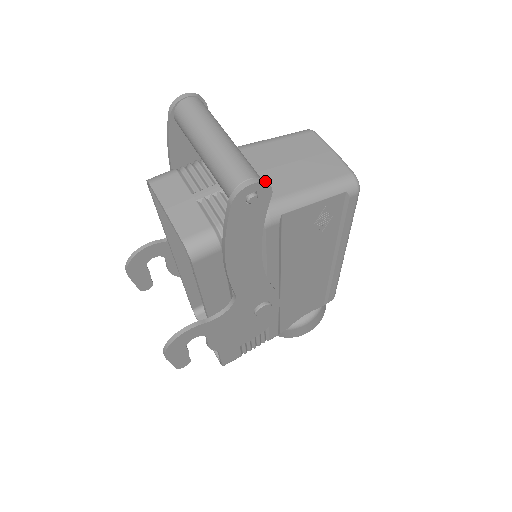
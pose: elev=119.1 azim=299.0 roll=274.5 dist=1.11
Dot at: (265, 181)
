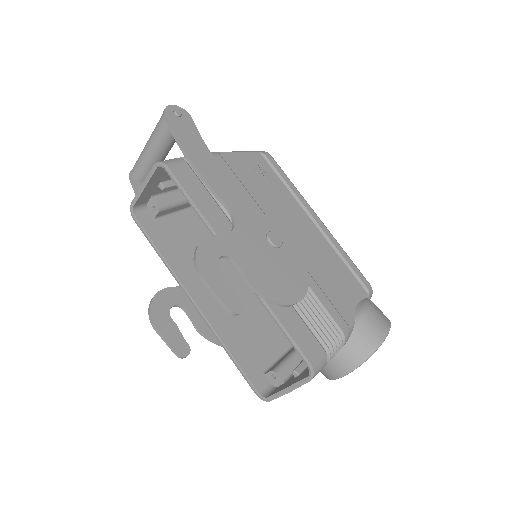
Dot at: (180, 109)
